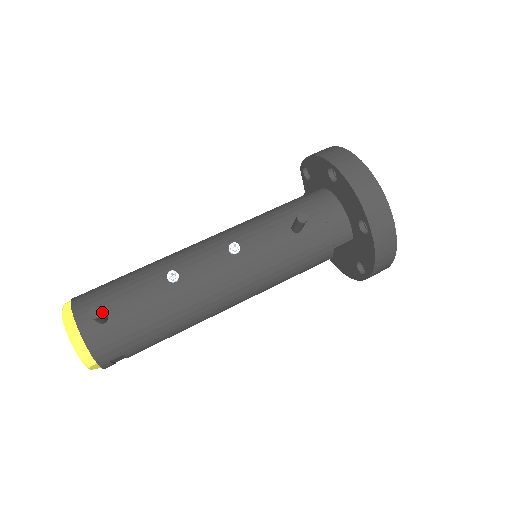
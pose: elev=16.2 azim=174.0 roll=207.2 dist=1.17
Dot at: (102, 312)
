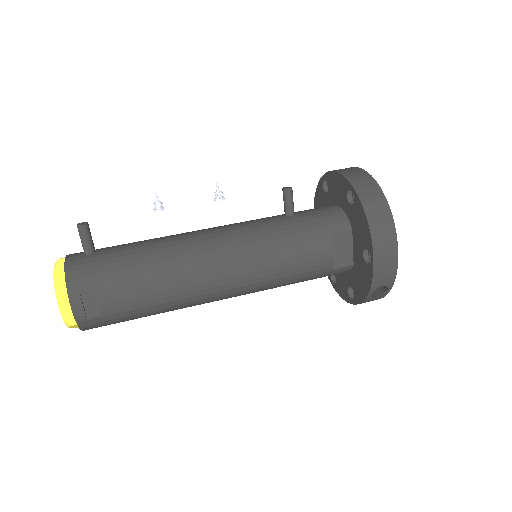
Dot at: occluded
